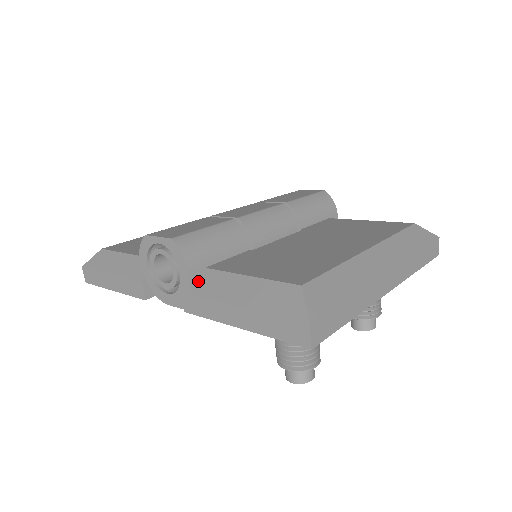
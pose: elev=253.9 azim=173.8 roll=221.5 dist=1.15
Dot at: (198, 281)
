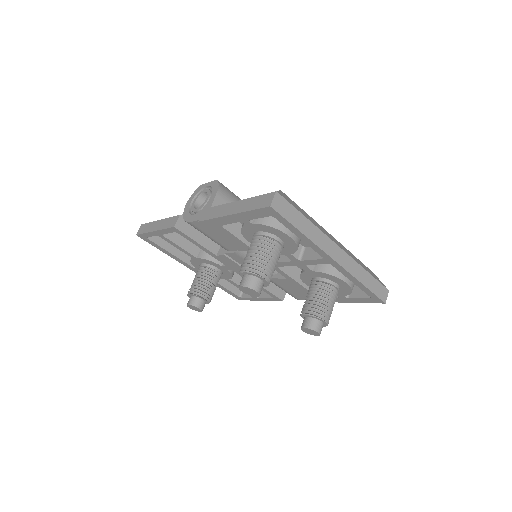
Dot at: occluded
